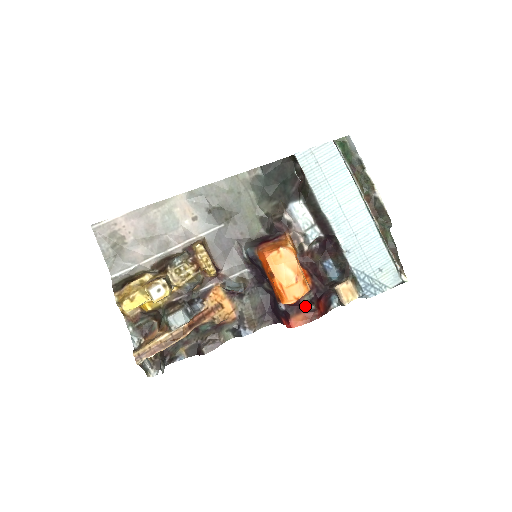
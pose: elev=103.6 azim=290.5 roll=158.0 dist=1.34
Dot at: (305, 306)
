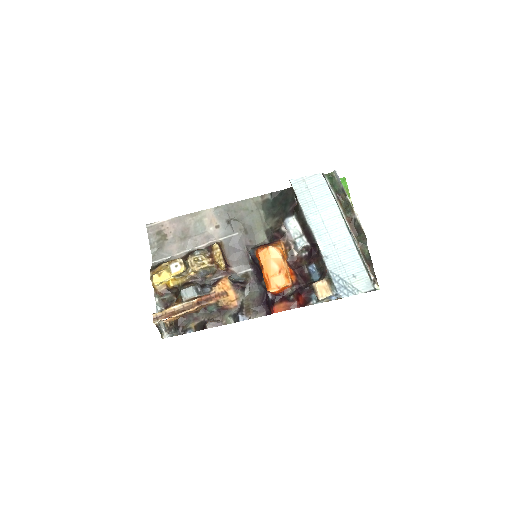
Dot at: (287, 297)
